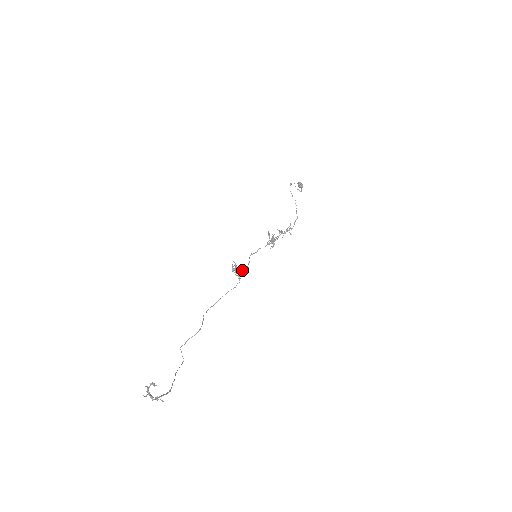
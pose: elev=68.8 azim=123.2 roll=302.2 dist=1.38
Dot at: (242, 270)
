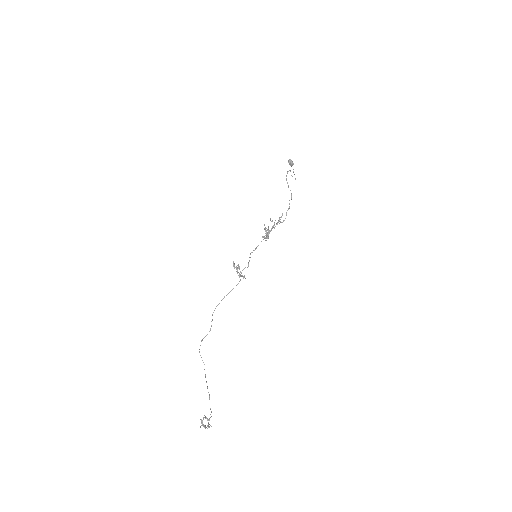
Dot at: (243, 269)
